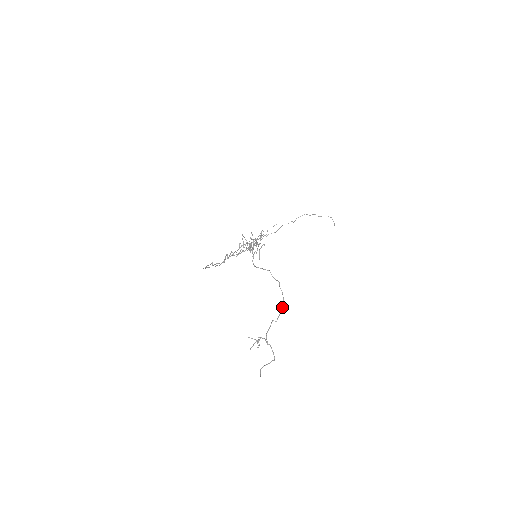
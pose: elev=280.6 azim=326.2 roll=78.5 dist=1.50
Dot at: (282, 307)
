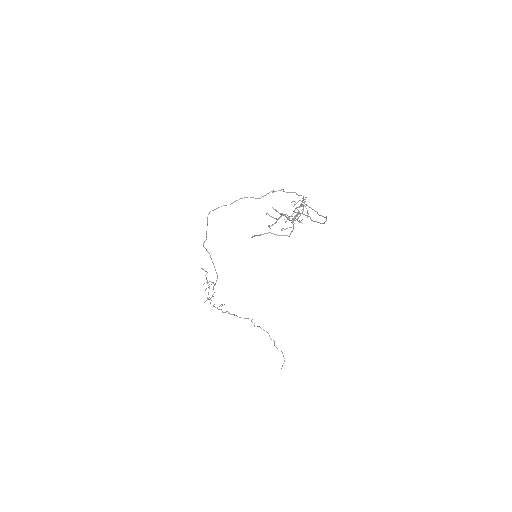
Dot at: occluded
